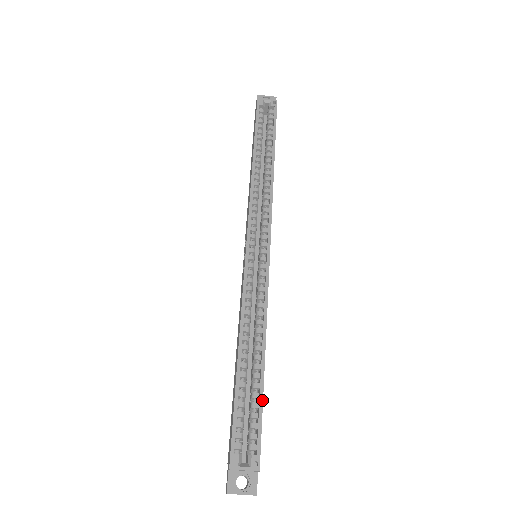
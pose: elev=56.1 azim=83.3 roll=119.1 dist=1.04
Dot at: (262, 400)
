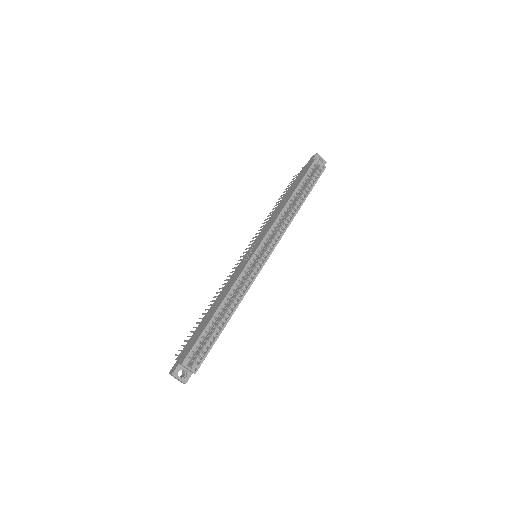
Dot at: (216, 340)
